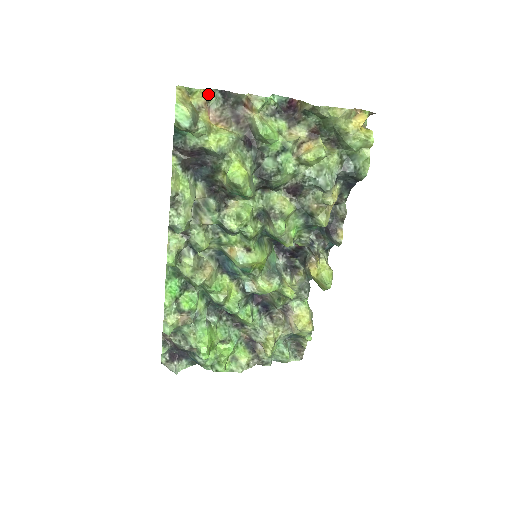
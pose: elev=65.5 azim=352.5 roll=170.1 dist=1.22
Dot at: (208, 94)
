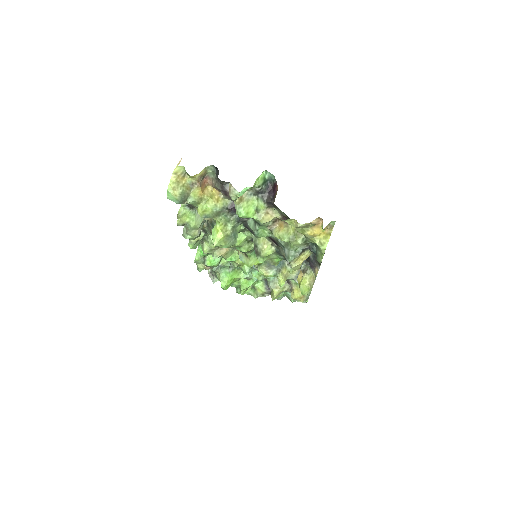
Dot at: (202, 173)
